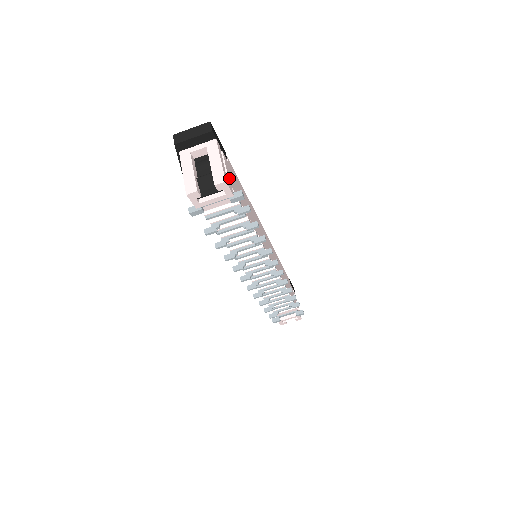
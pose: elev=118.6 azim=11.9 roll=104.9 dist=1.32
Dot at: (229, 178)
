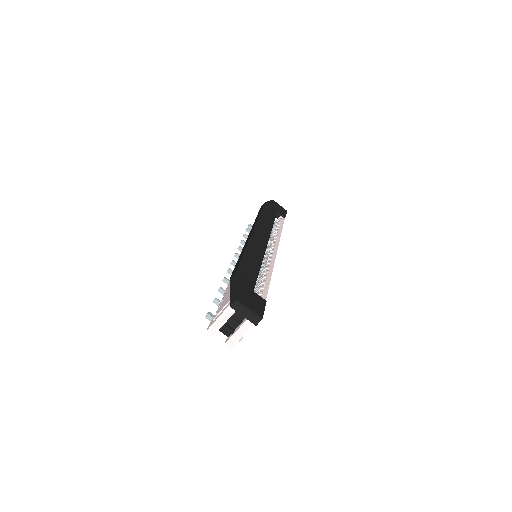
Dot at: occluded
